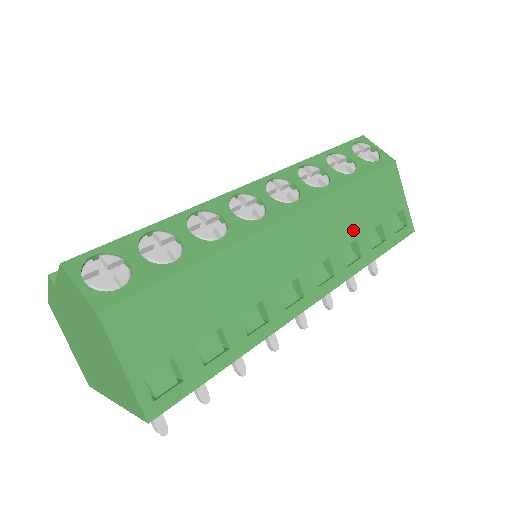
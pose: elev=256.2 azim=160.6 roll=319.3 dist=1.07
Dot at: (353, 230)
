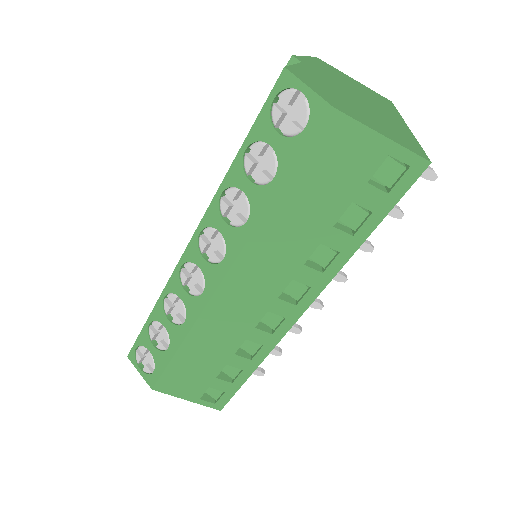
Dot at: (309, 239)
